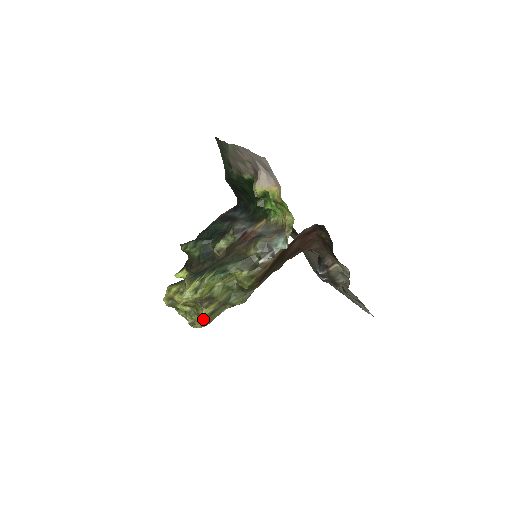
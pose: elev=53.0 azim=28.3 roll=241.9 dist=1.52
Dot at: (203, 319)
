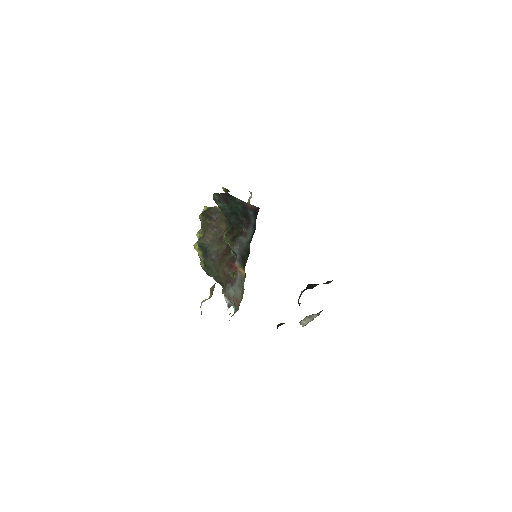
Dot at: occluded
